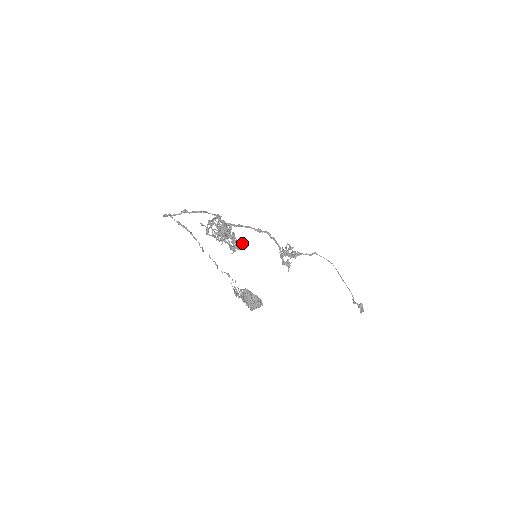
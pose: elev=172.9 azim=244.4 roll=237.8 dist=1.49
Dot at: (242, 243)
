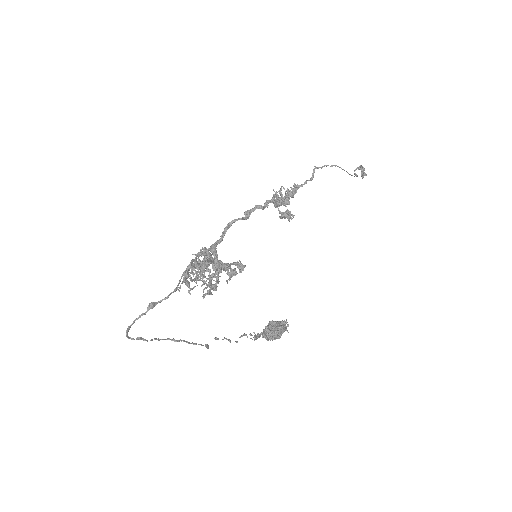
Dot at: (238, 265)
